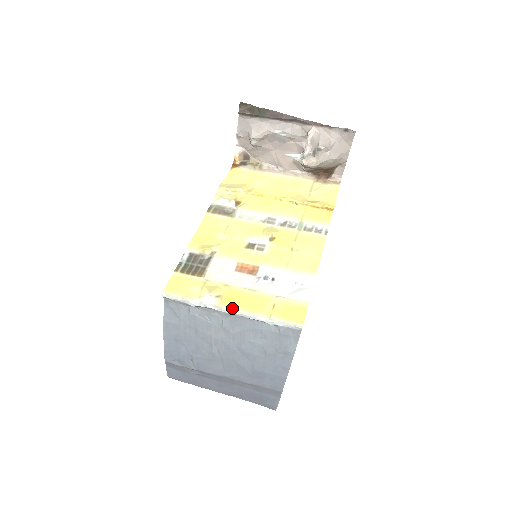
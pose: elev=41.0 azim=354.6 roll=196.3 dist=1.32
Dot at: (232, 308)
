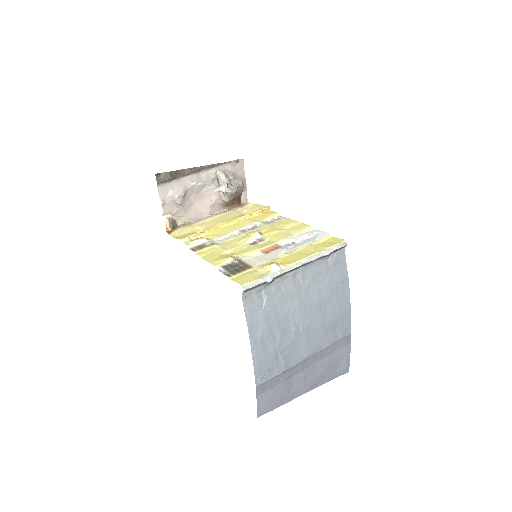
Dot at: (298, 261)
